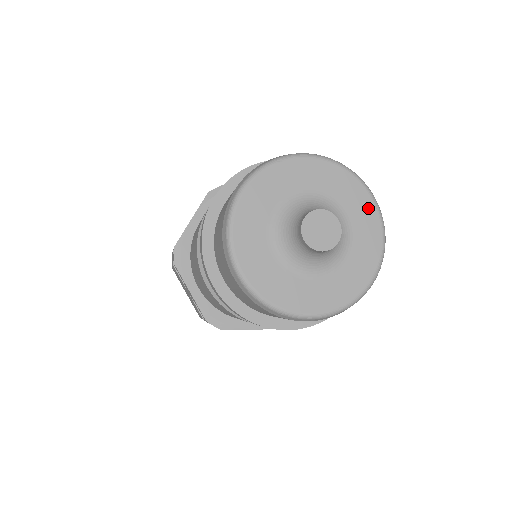
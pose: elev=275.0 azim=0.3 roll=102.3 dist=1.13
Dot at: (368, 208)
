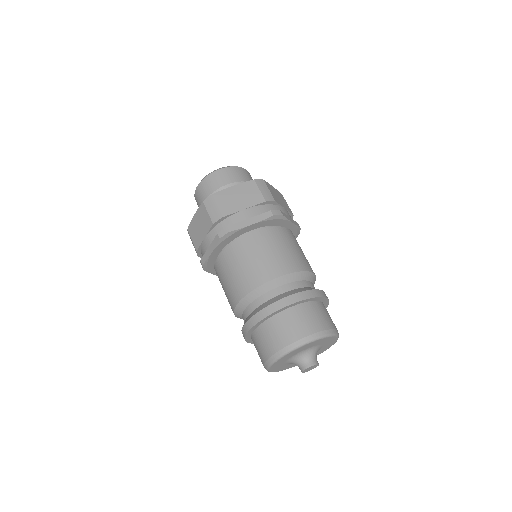
Dot at: (326, 349)
